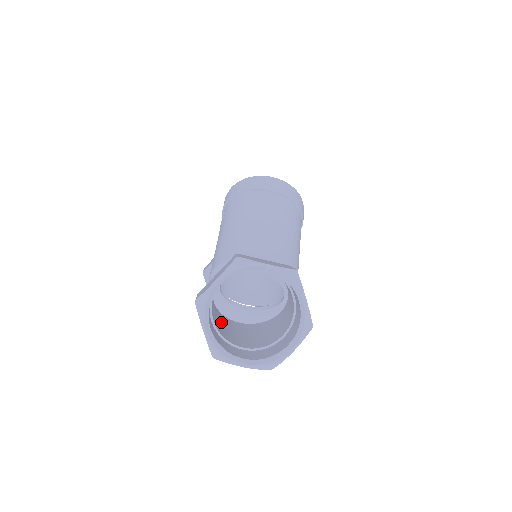
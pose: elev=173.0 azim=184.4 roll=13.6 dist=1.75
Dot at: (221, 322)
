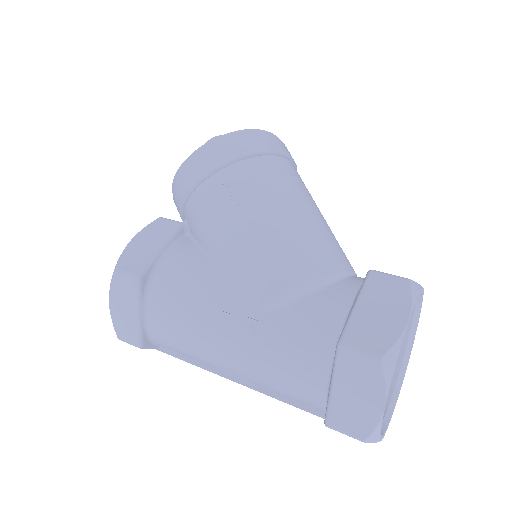
Dot at: occluded
